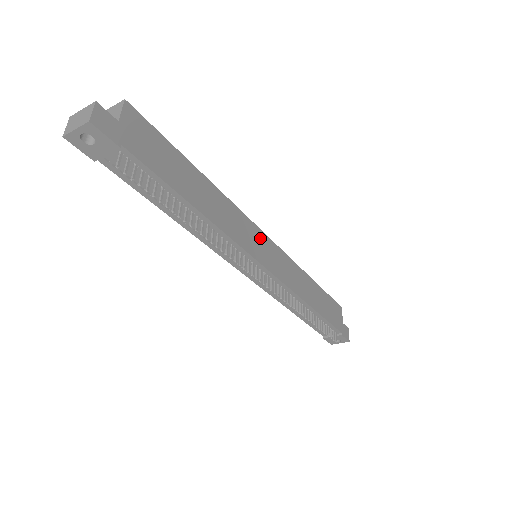
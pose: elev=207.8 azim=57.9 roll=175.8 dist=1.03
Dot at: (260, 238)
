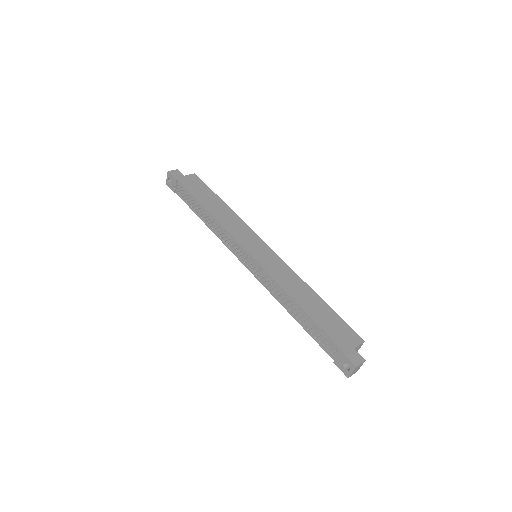
Dot at: (258, 243)
